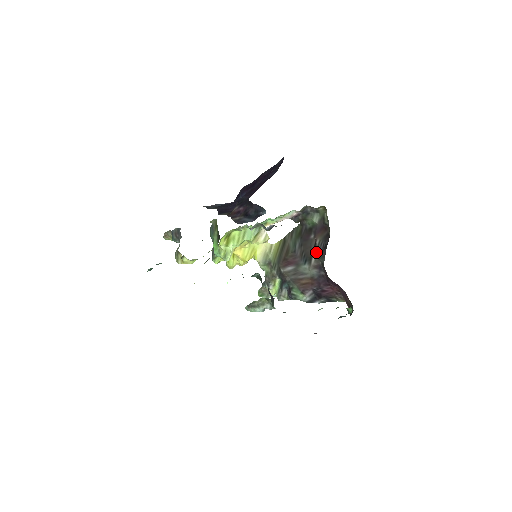
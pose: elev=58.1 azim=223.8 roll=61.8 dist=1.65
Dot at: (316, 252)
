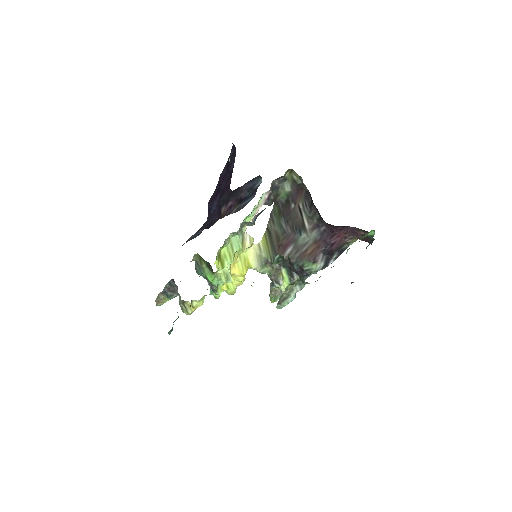
Dot at: (305, 216)
